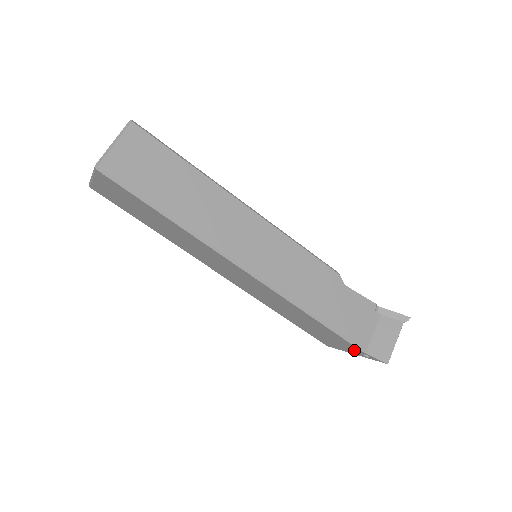
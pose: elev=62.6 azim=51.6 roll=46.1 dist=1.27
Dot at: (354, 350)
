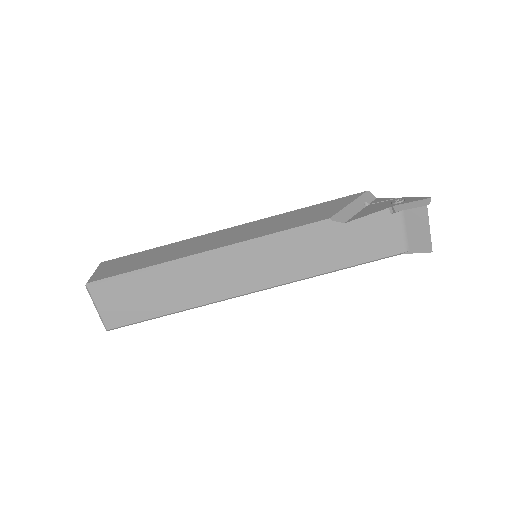
Dot at: occluded
